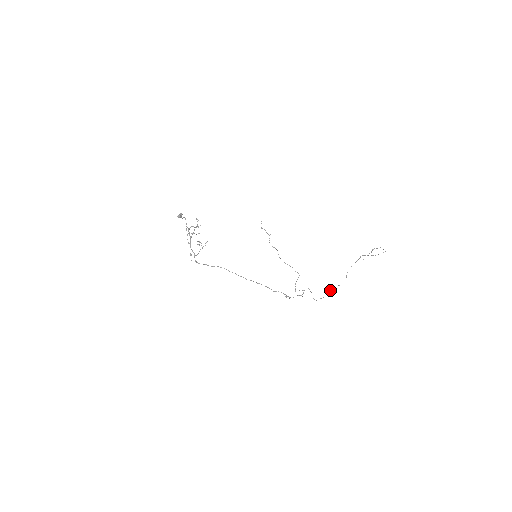
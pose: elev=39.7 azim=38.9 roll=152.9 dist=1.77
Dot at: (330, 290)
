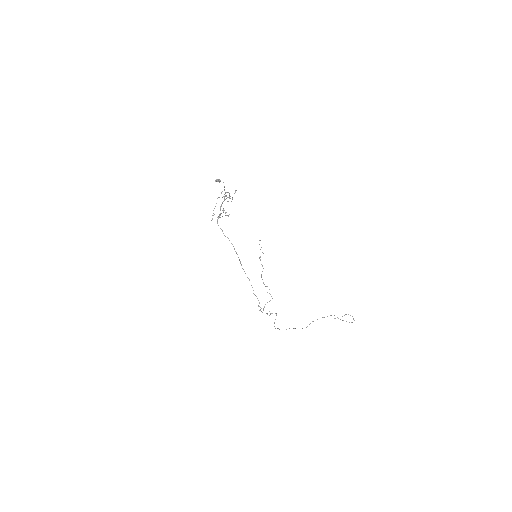
Dot at: occluded
